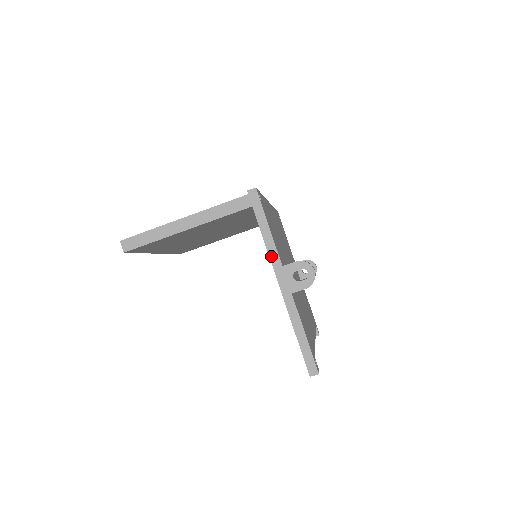
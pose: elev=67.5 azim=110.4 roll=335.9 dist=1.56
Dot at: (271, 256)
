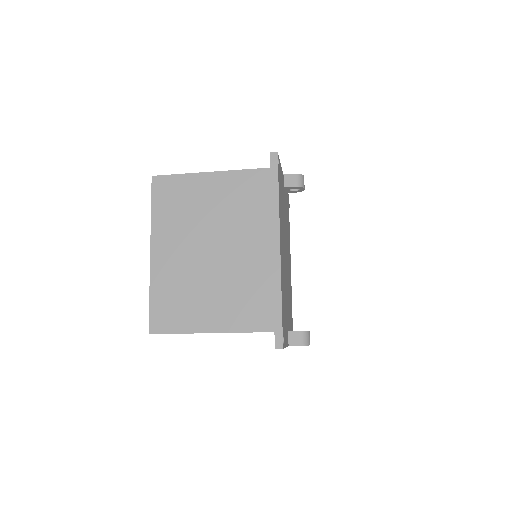
Dot at: occluded
